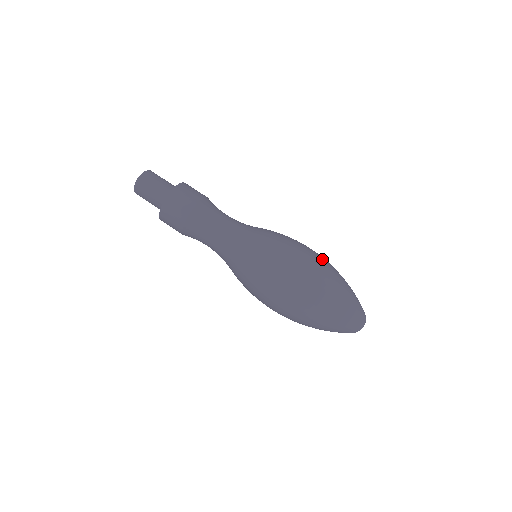
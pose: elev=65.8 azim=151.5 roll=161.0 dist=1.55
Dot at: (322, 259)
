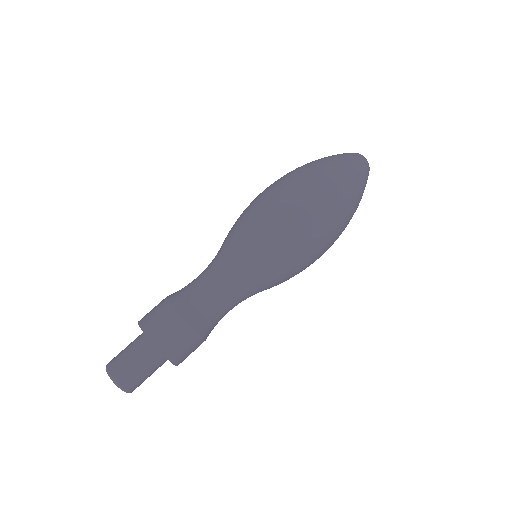
Dot at: (289, 179)
